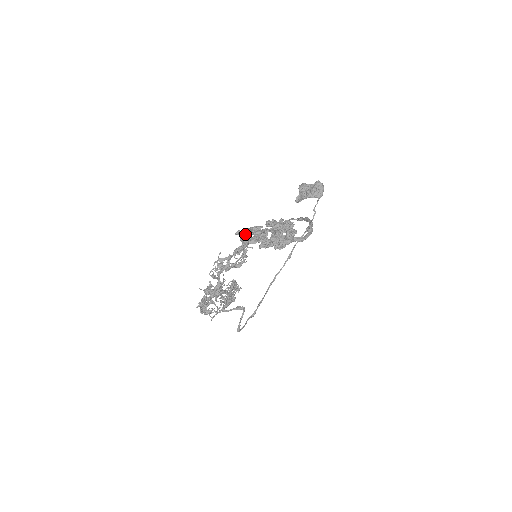
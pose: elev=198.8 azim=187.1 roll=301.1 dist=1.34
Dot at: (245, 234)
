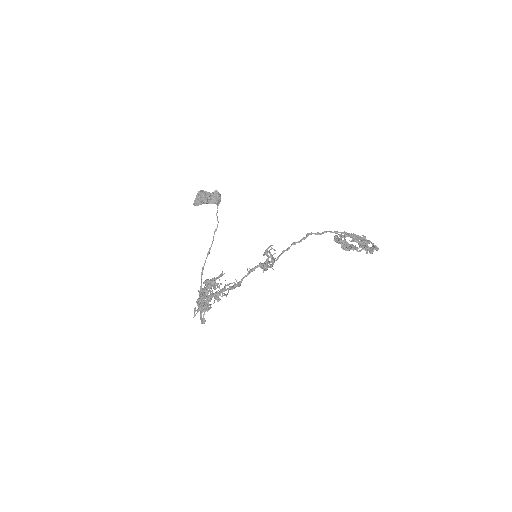
Dot at: occluded
